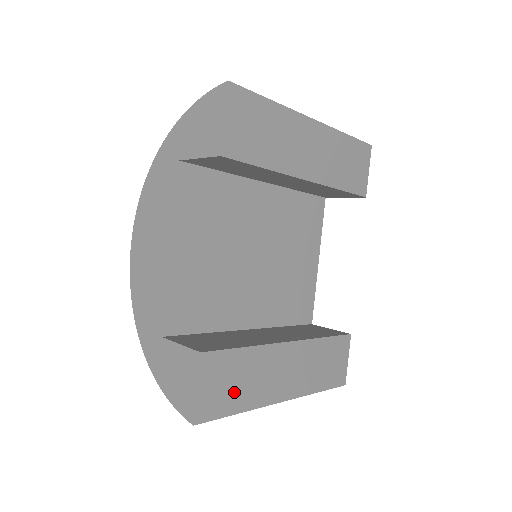
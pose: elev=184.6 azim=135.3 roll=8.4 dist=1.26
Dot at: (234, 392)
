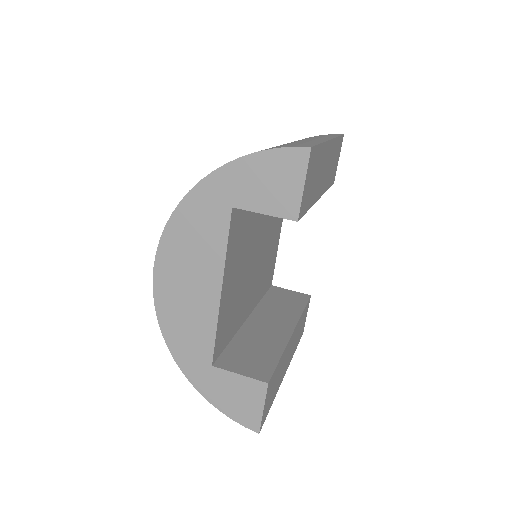
Dot at: (273, 392)
